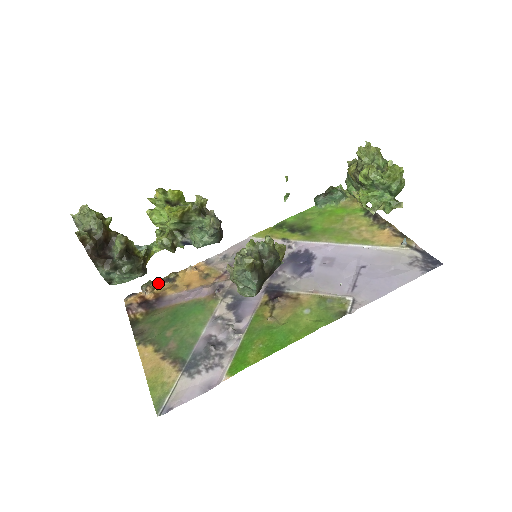
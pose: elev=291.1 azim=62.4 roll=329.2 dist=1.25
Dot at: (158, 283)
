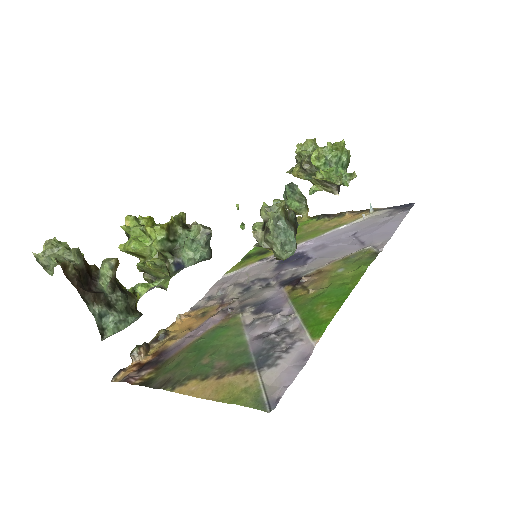
Dot at: (148, 345)
